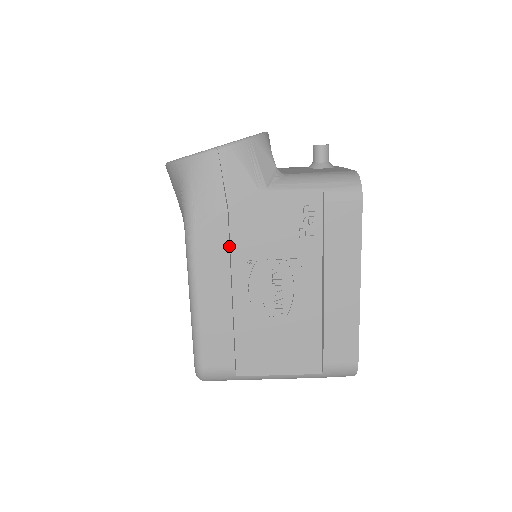
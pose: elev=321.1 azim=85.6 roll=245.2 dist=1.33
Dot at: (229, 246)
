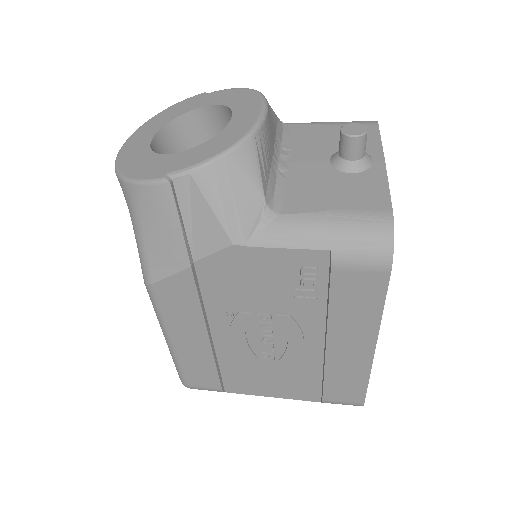
Dot at: (199, 300)
